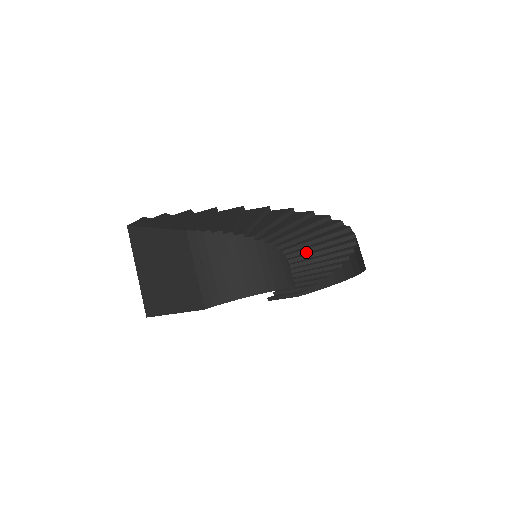
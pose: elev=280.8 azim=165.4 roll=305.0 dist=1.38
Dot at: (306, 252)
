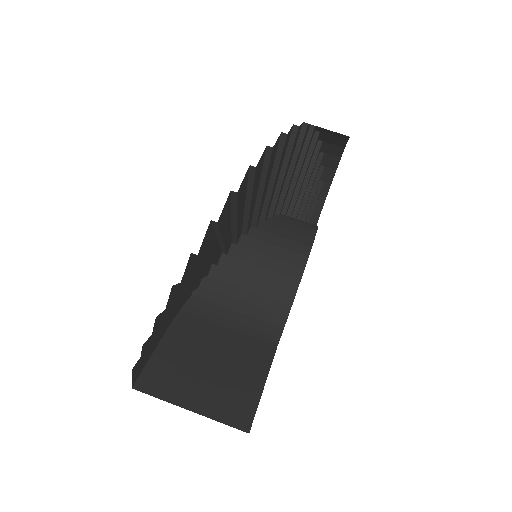
Dot at: (286, 191)
